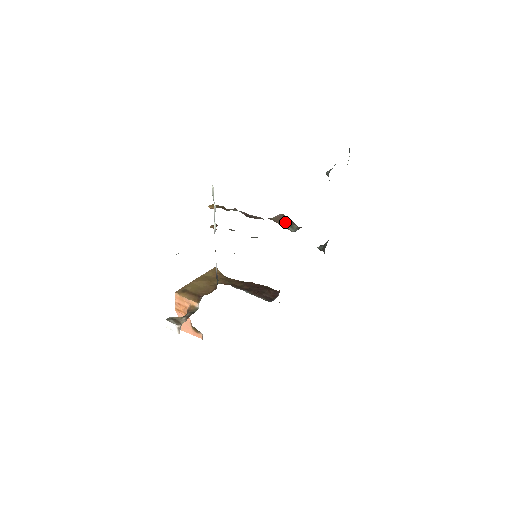
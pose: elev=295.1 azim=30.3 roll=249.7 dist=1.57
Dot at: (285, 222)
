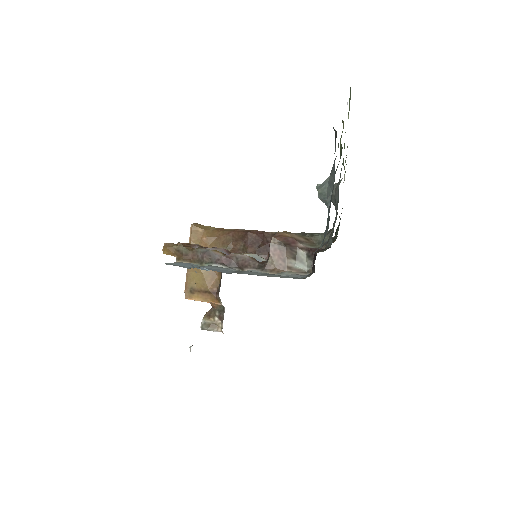
Dot at: (288, 259)
